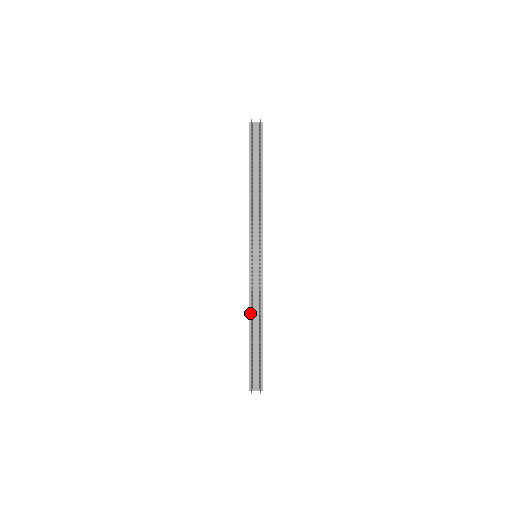
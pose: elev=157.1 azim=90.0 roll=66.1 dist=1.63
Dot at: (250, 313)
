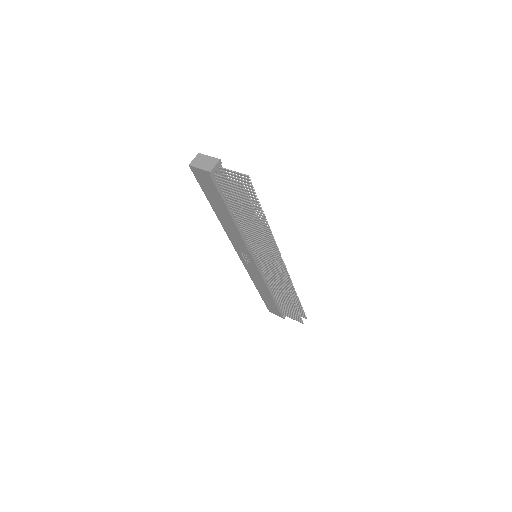
Dot at: (269, 288)
